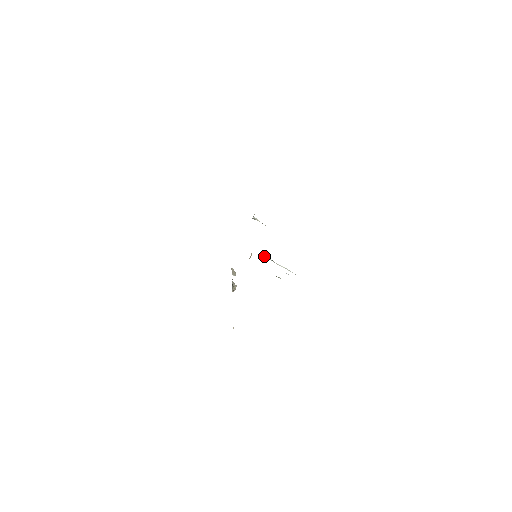
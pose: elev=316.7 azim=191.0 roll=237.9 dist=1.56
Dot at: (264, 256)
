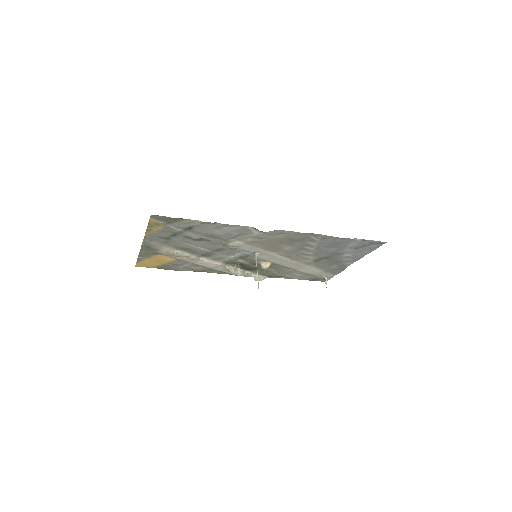
Dot at: (256, 257)
